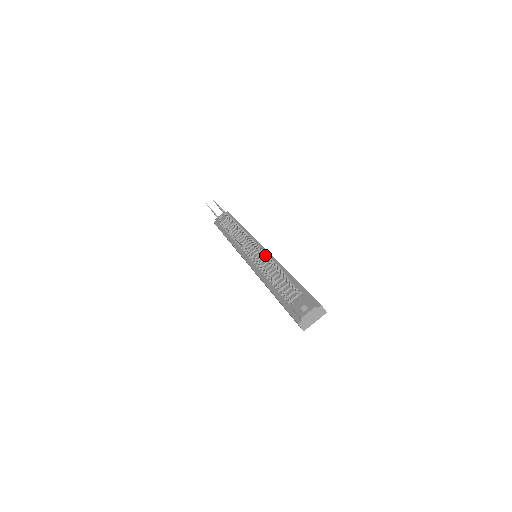
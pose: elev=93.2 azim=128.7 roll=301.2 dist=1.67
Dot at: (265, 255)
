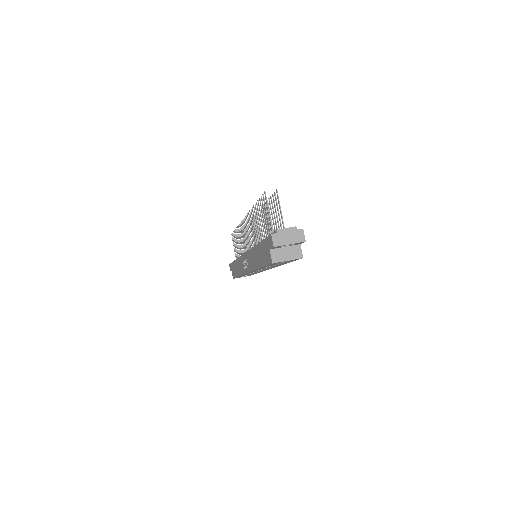
Dot at: occluded
